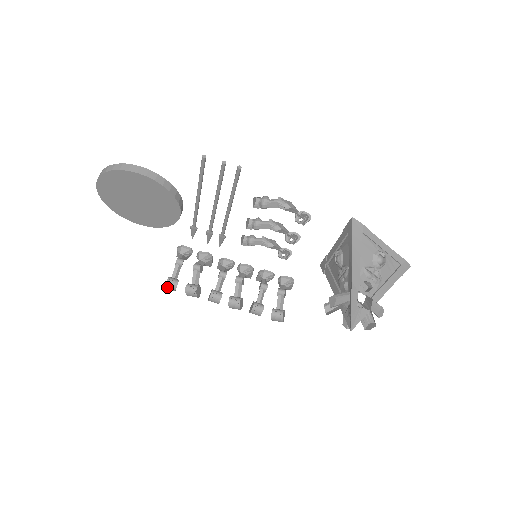
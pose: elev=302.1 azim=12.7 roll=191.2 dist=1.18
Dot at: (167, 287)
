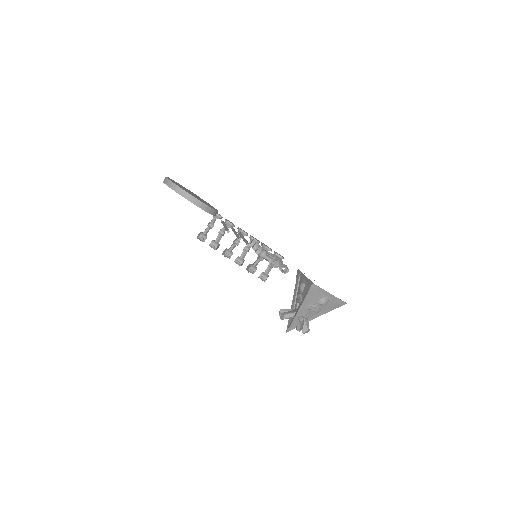
Dot at: occluded
